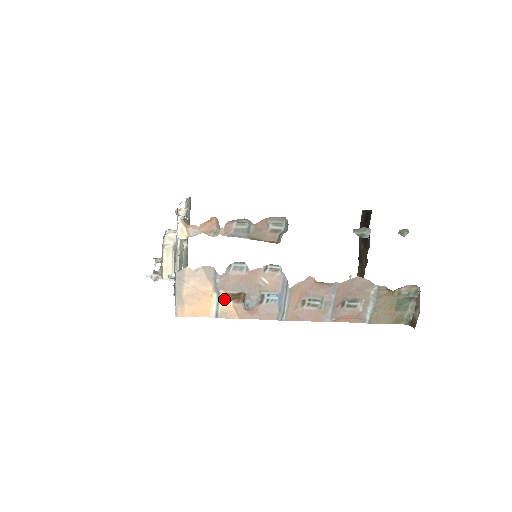
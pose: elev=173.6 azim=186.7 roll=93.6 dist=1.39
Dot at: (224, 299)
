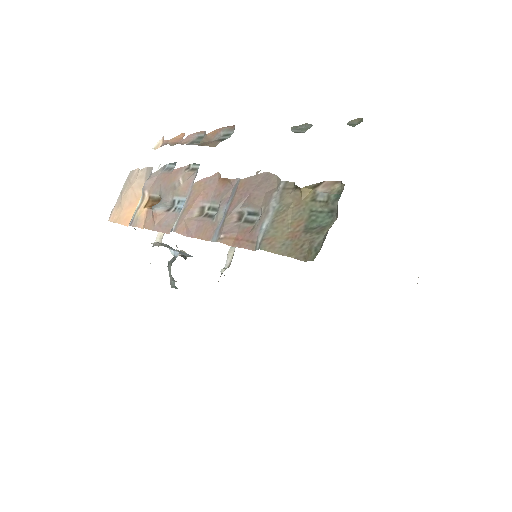
Dot at: (145, 204)
